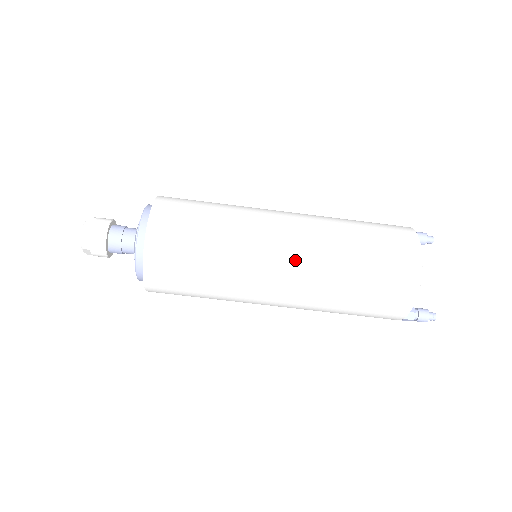
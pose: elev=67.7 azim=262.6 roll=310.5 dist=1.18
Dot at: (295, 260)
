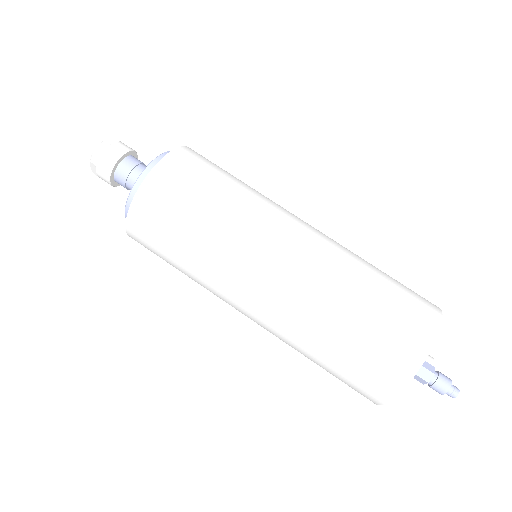
Dot at: (317, 232)
